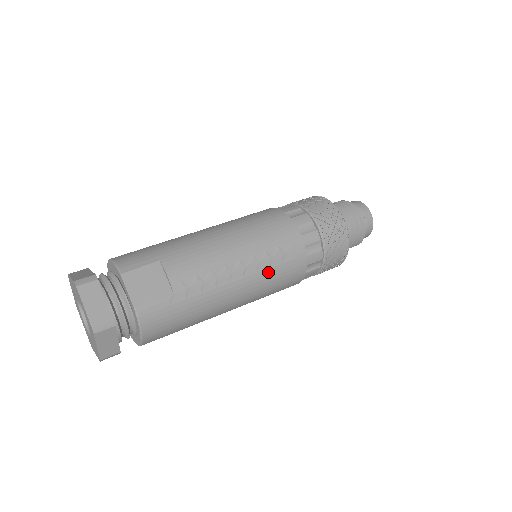
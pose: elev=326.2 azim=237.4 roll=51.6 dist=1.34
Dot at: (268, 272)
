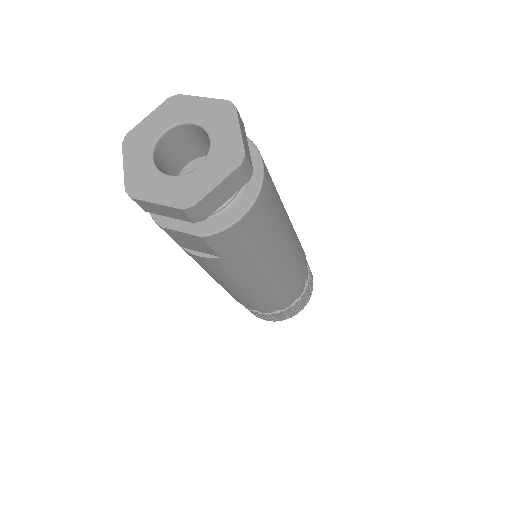
Dot at: occluded
